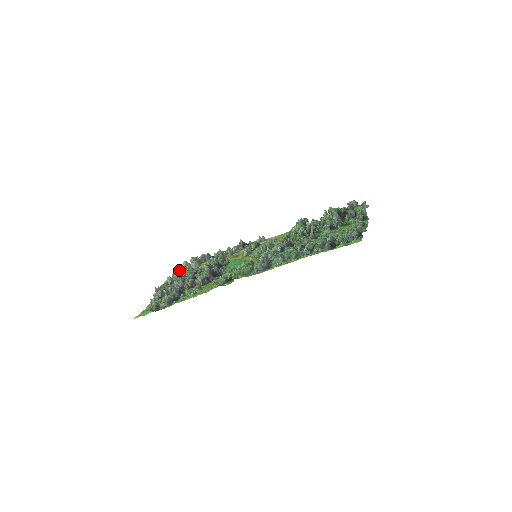
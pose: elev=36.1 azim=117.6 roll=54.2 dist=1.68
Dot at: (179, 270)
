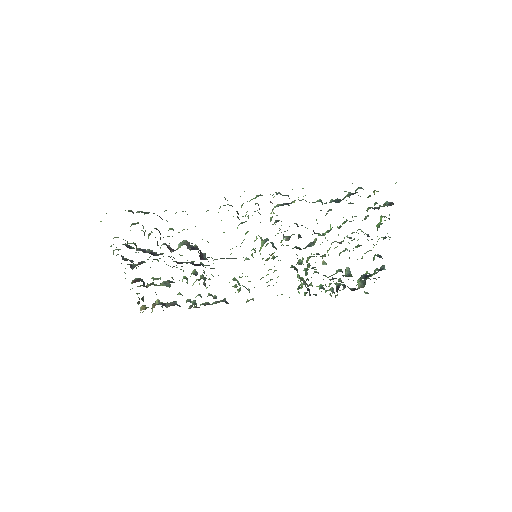
Dot at: (144, 282)
